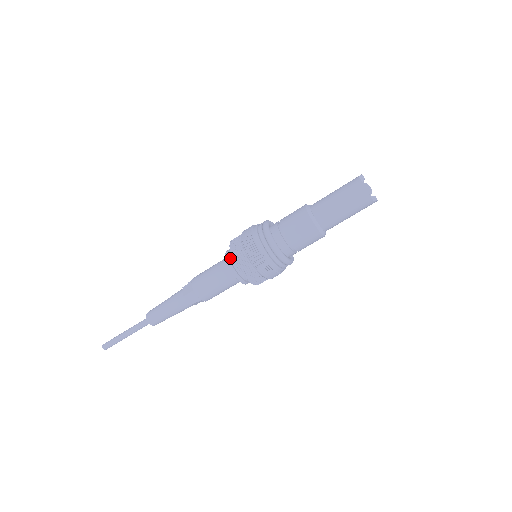
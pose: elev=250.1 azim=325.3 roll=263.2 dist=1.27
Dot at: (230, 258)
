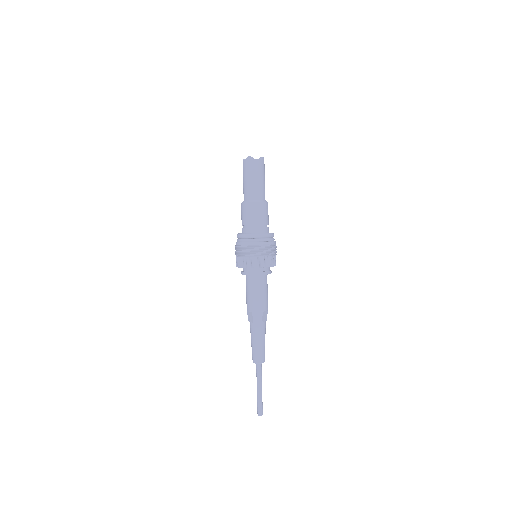
Dot at: (245, 272)
